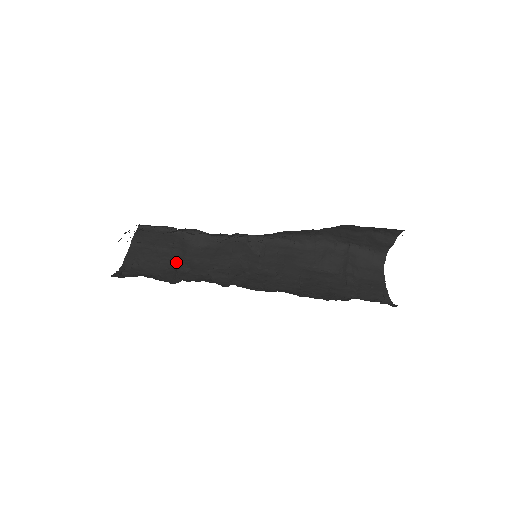
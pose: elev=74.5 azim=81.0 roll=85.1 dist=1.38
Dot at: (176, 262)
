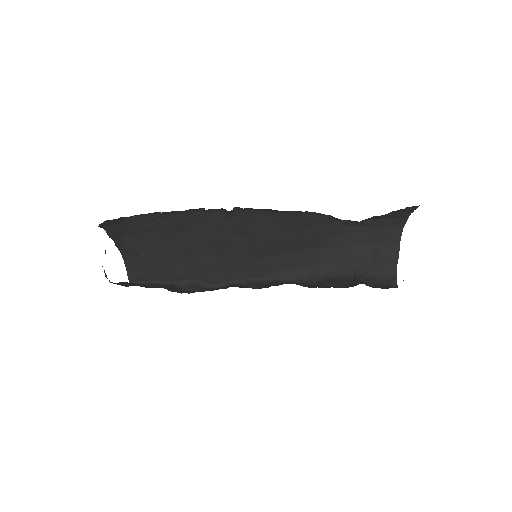
Dot at: occluded
